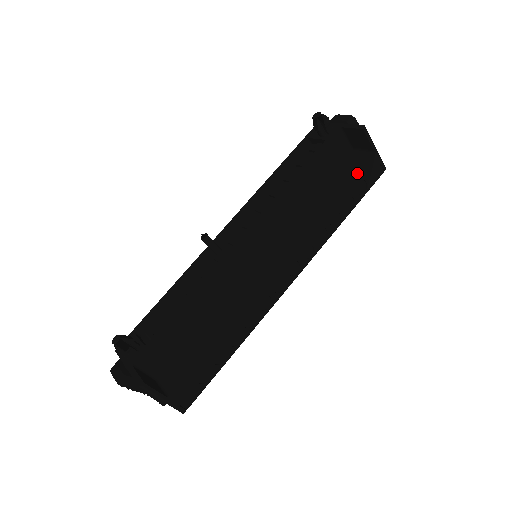
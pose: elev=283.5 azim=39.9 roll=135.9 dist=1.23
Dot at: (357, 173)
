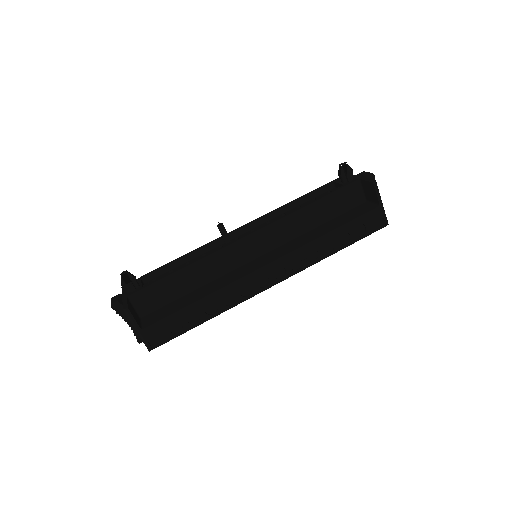
Dot at: (359, 217)
